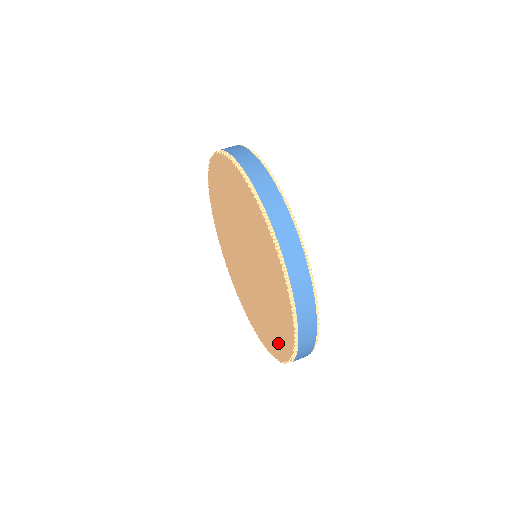
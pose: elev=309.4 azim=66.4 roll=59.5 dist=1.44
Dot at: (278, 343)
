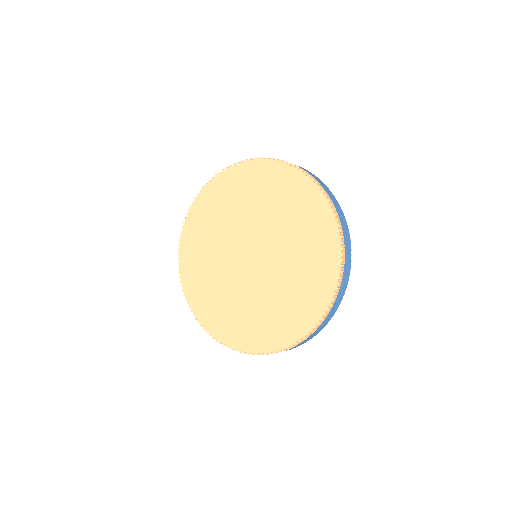
Dot at: (307, 307)
